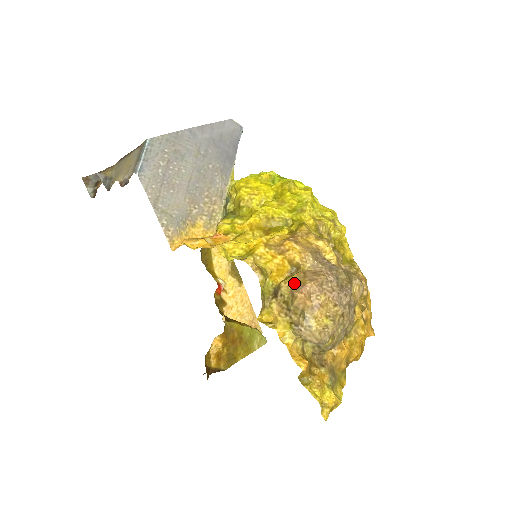
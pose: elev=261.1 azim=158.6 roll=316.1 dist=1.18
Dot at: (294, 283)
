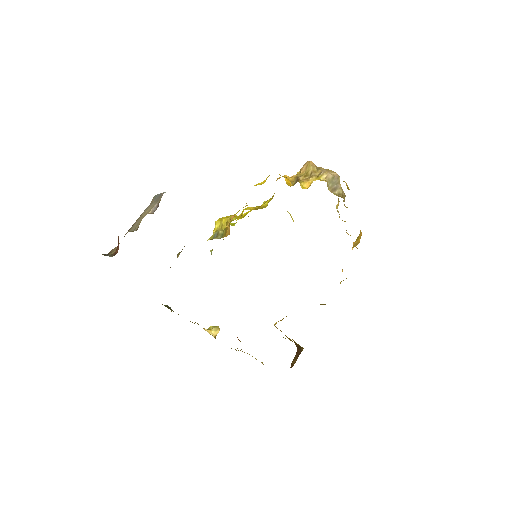
Dot at: (301, 168)
